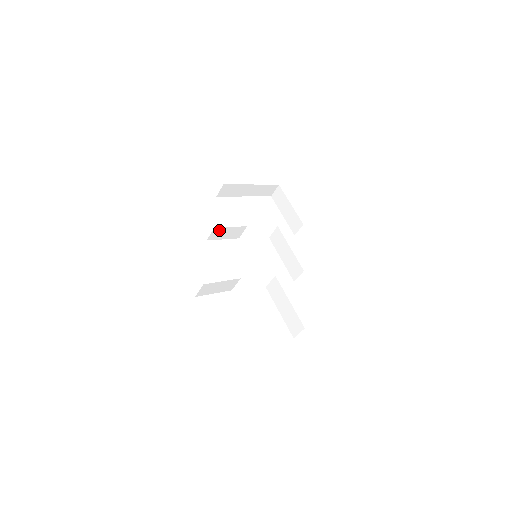
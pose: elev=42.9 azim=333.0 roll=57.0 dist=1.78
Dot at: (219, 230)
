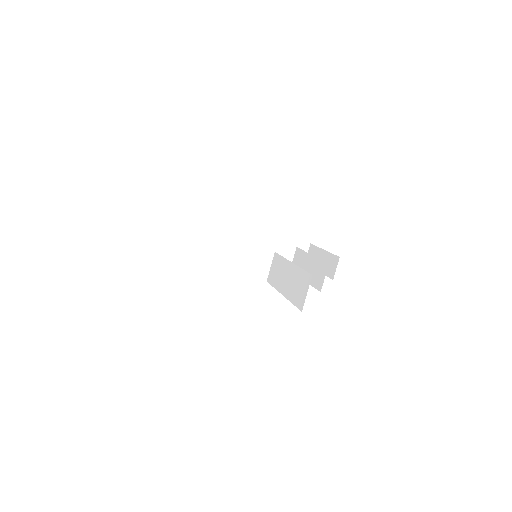
Dot at: (206, 231)
